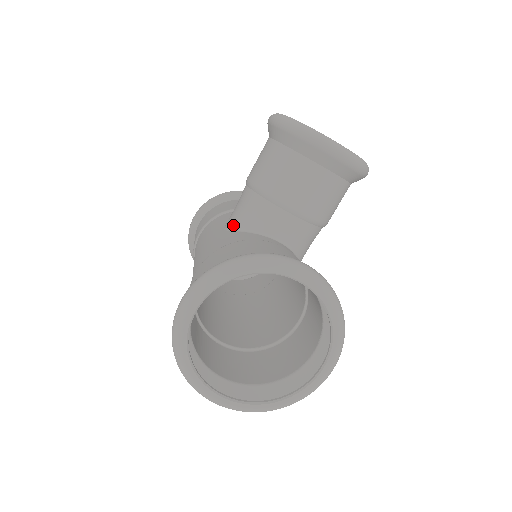
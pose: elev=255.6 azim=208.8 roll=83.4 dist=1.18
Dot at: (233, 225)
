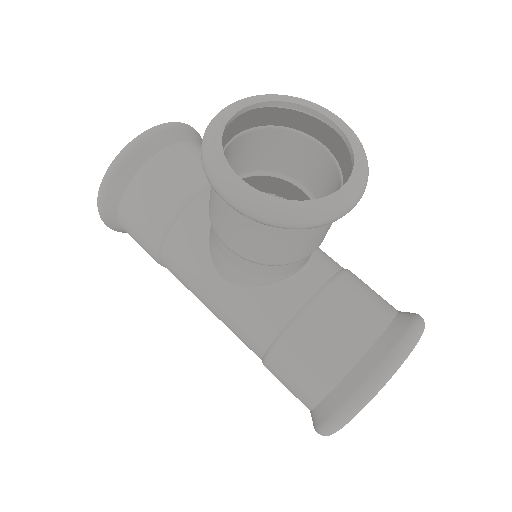
Dot at: (243, 285)
